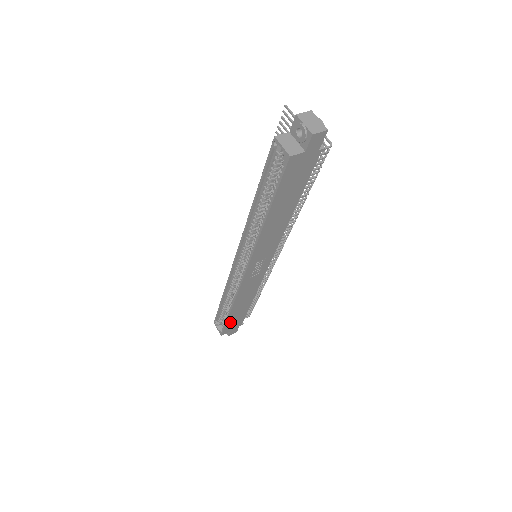
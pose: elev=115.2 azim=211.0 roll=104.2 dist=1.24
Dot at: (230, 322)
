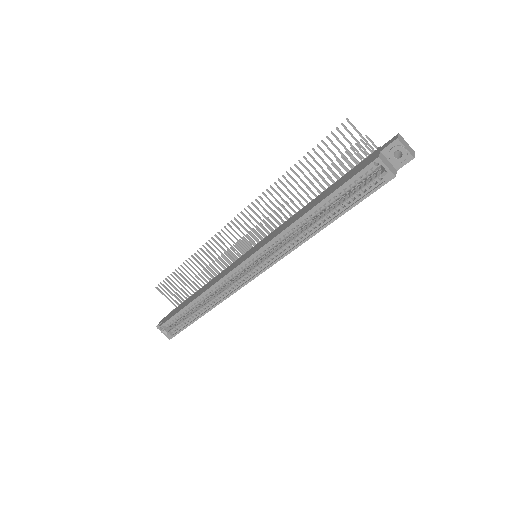
Dot at: occluded
